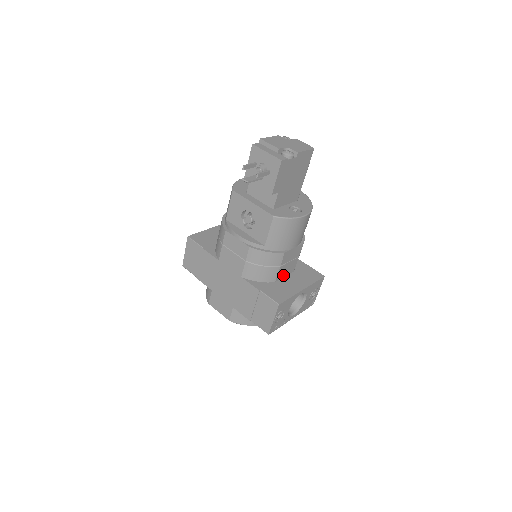
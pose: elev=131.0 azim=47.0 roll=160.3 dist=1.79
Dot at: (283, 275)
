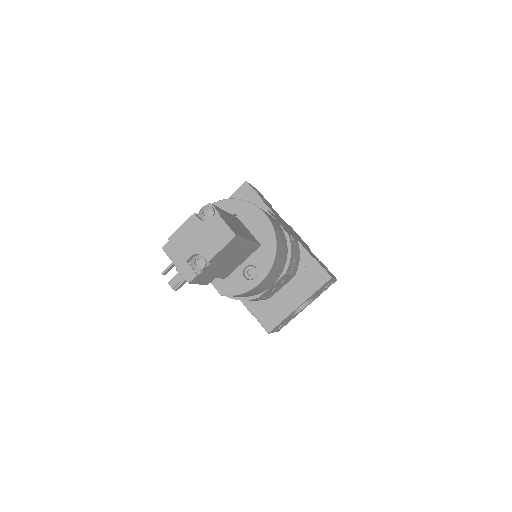
Dot at: (278, 289)
